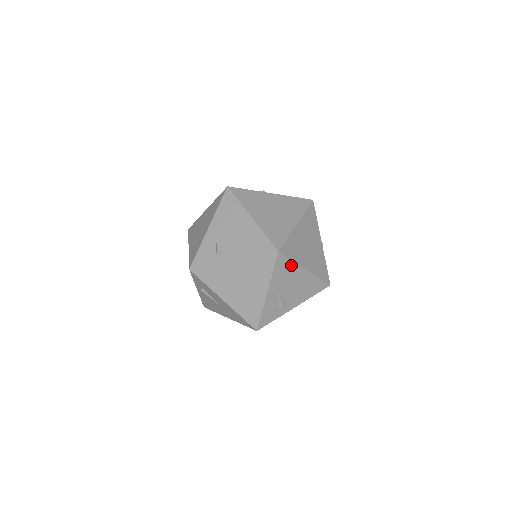
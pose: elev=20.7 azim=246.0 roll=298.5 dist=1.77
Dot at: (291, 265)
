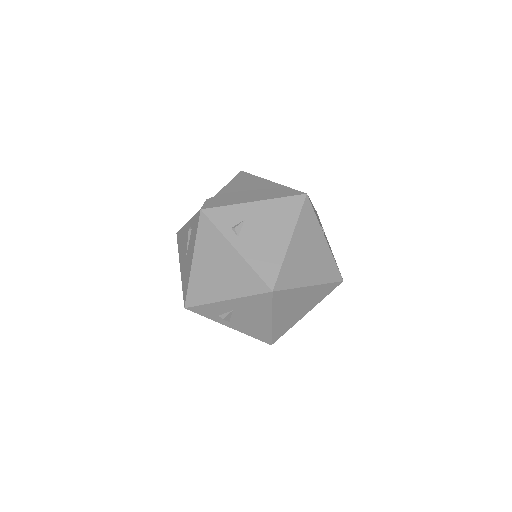
Dot at: (267, 307)
